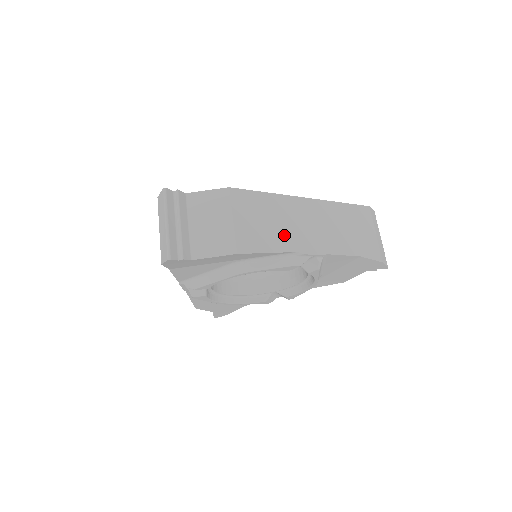
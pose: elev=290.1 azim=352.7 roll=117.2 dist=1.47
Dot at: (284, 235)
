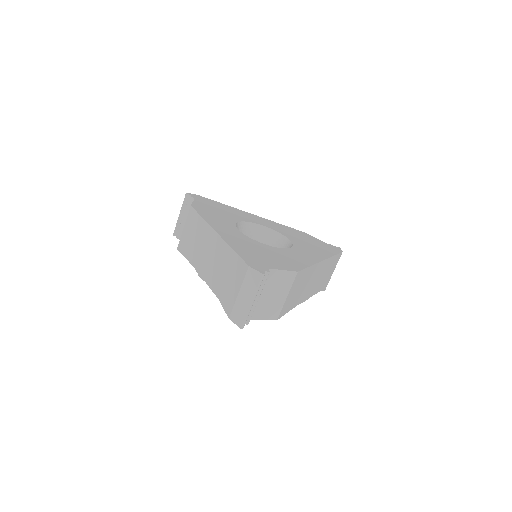
Dot at: (301, 295)
